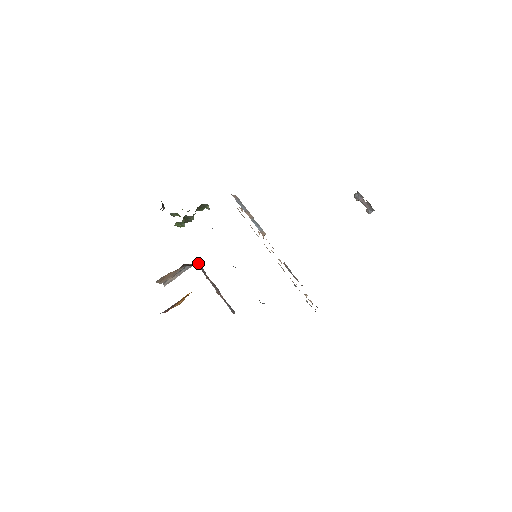
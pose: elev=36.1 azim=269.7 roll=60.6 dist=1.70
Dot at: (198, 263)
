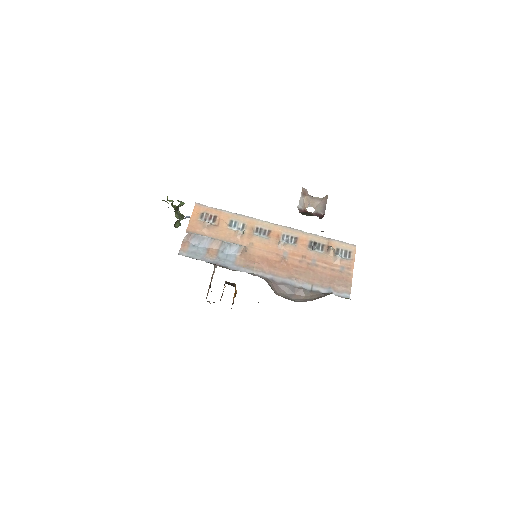
Dot at: occluded
